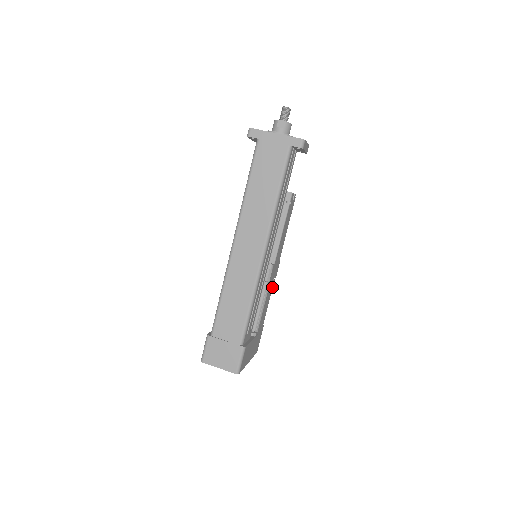
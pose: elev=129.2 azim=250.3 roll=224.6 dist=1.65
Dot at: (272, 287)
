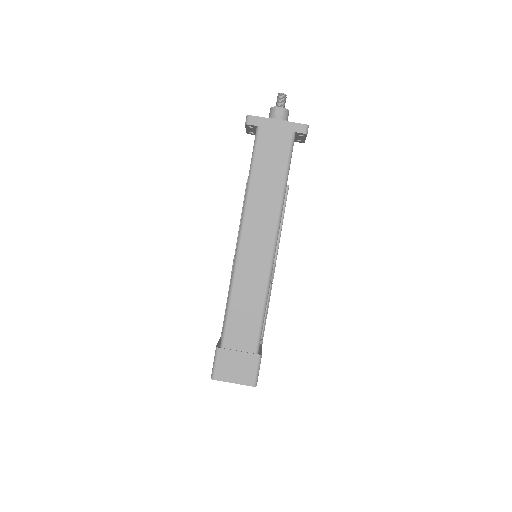
Dot at: occluded
